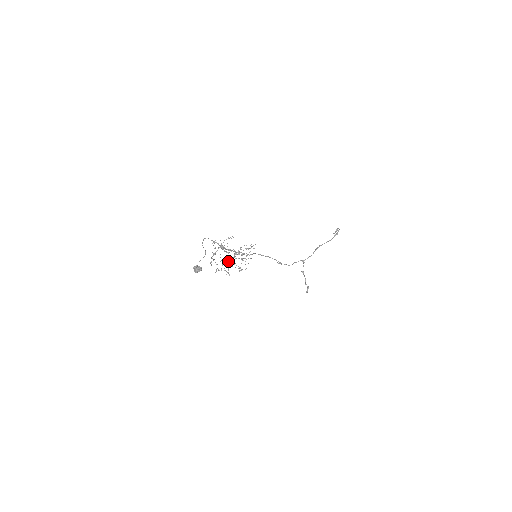
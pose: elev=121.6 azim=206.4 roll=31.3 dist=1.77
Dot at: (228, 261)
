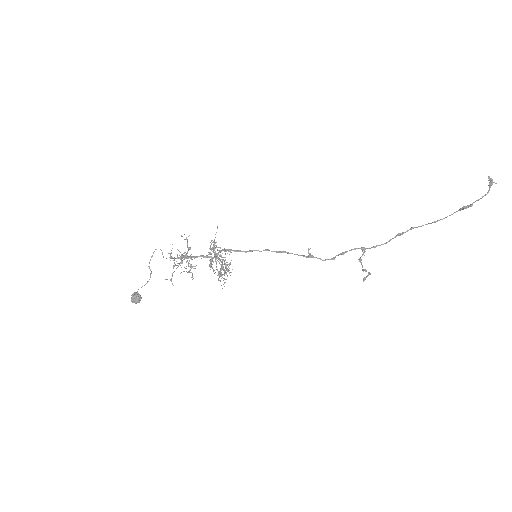
Dot at: (219, 247)
